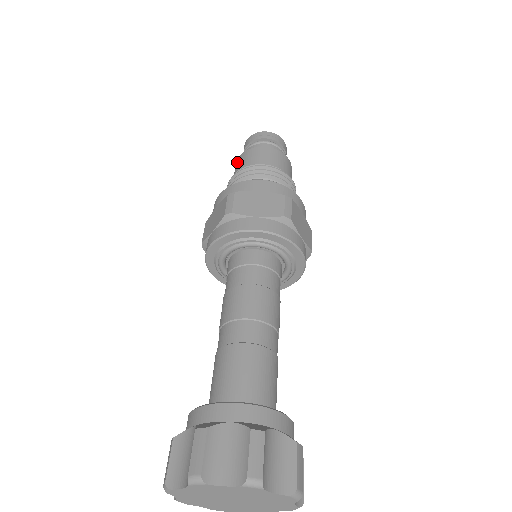
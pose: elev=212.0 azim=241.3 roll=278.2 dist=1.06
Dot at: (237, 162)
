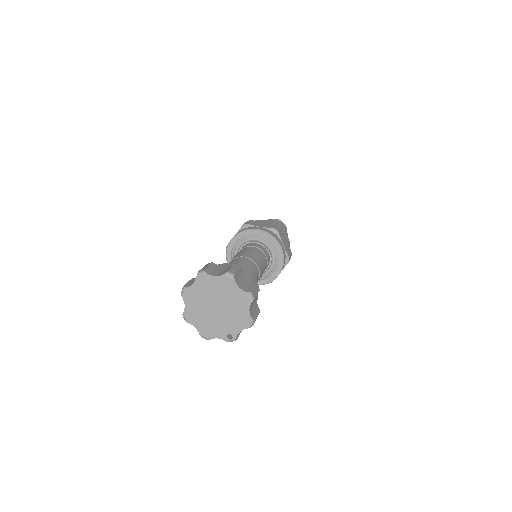
Dot at: occluded
